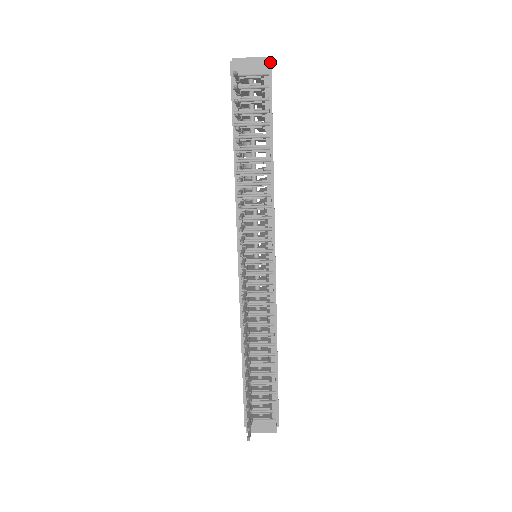
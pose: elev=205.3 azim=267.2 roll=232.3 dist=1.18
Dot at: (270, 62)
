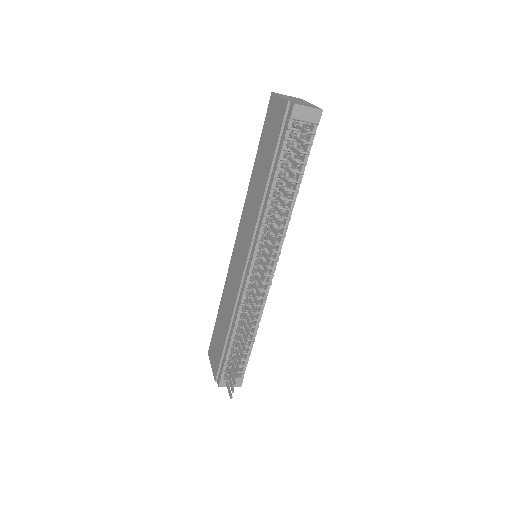
Dot at: occluded
